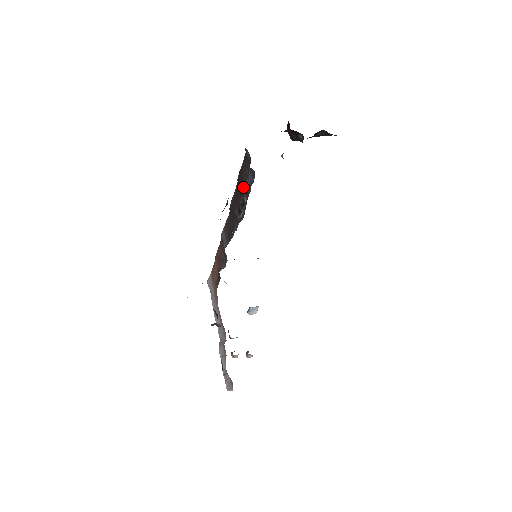
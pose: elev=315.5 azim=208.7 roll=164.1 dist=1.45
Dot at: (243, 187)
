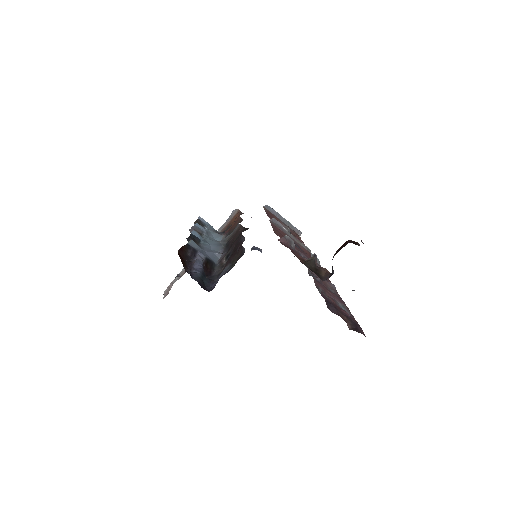
Dot at: (228, 261)
